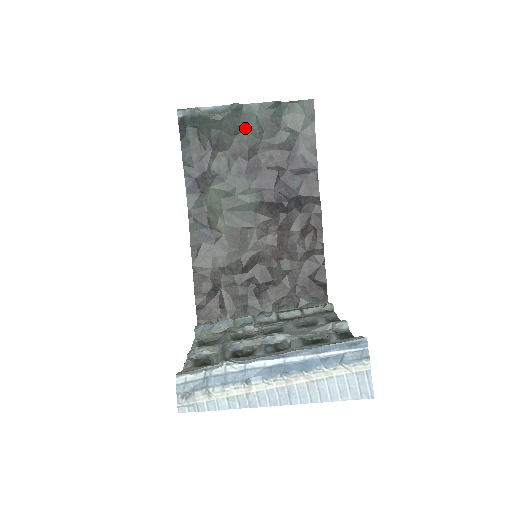
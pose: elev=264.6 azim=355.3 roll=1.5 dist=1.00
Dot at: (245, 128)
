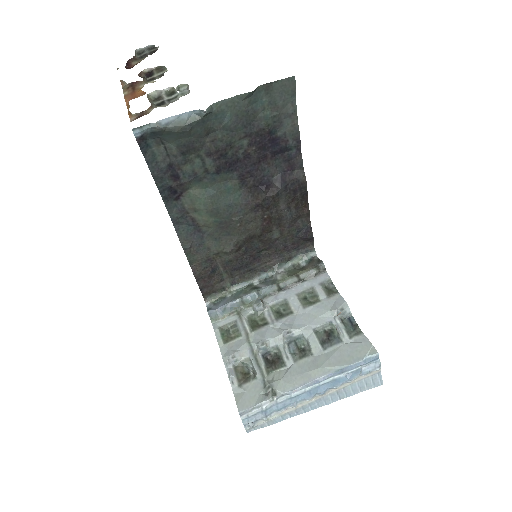
Dot at: (218, 127)
